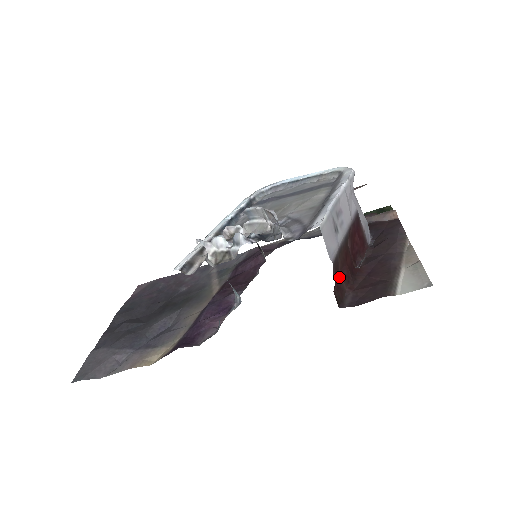
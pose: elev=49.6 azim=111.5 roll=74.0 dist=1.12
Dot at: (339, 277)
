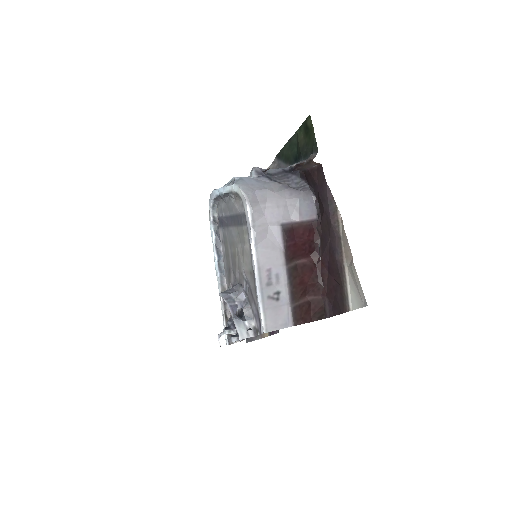
Dot at: (309, 300)
